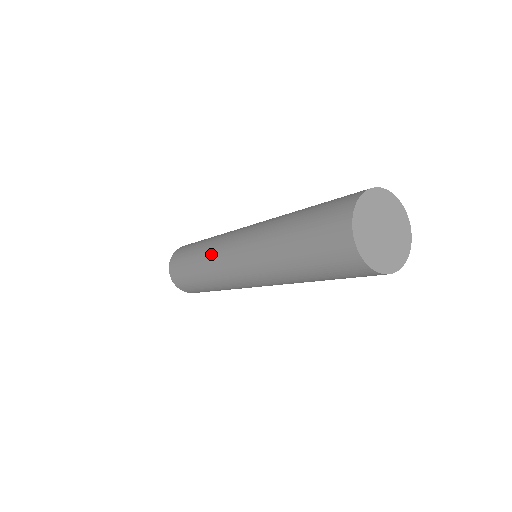
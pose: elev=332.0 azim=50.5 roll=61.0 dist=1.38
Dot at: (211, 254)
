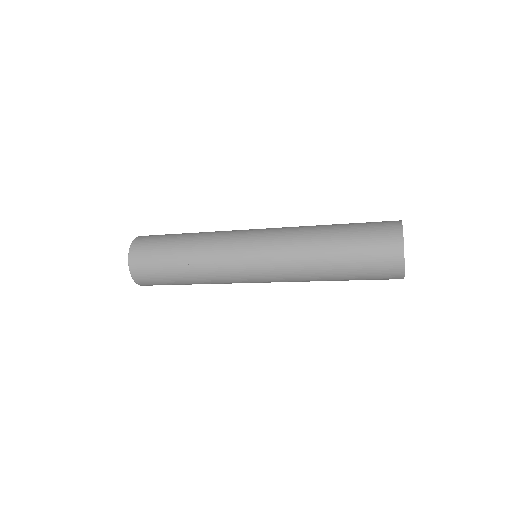
Dot at: (221, 279)
